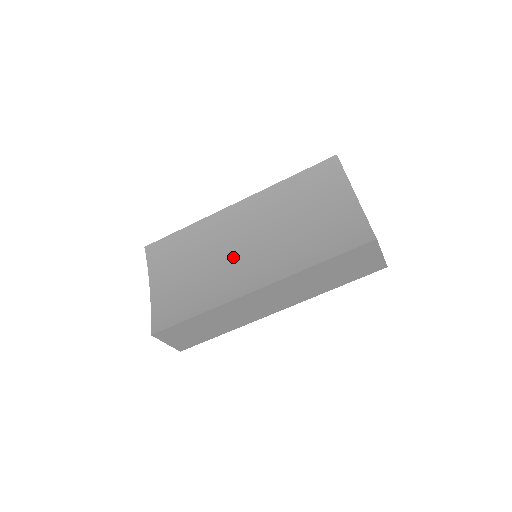
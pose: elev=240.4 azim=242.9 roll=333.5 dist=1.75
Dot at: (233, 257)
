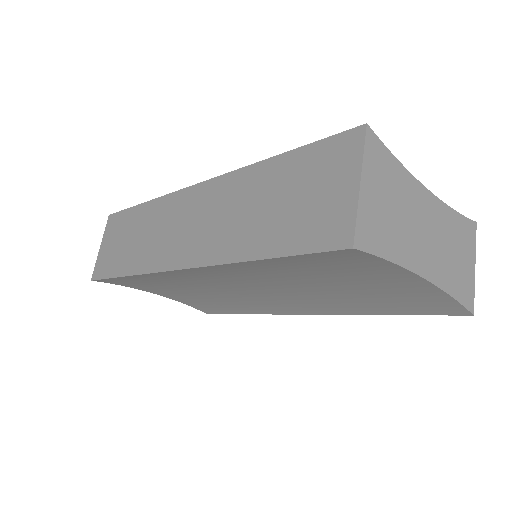
Dot at: (240, 293)
